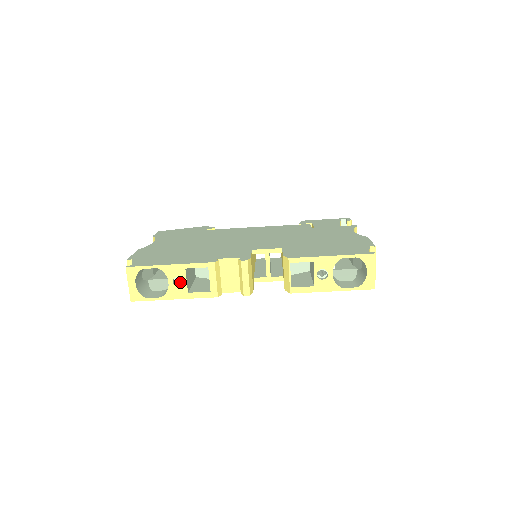
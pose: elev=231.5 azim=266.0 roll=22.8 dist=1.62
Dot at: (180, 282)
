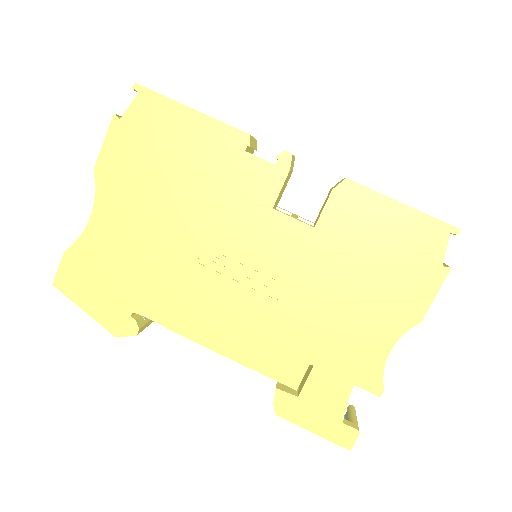
Dot at: occluded
